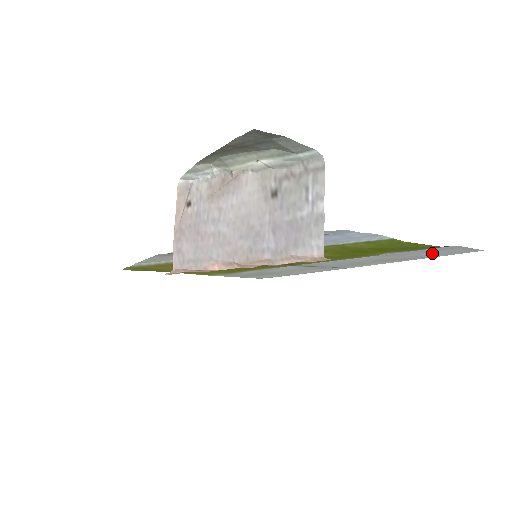
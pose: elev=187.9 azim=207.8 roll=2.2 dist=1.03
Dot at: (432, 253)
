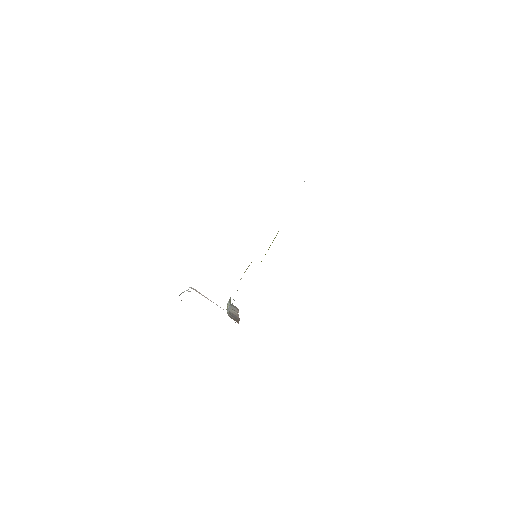
Dot at: occluded
